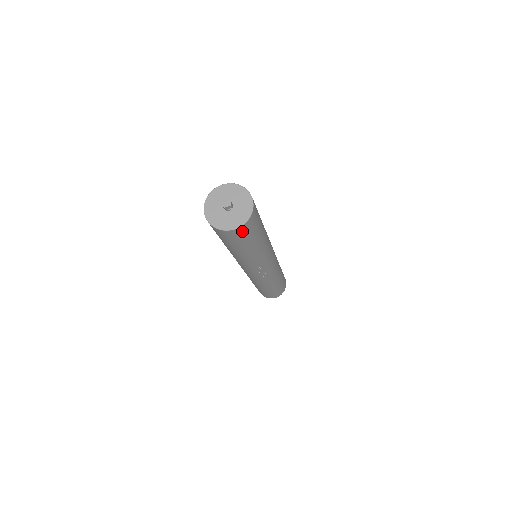
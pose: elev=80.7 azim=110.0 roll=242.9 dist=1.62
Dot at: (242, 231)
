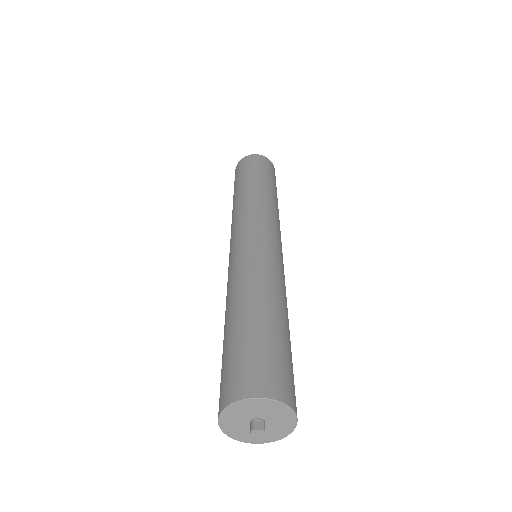
Dot at: occluded
